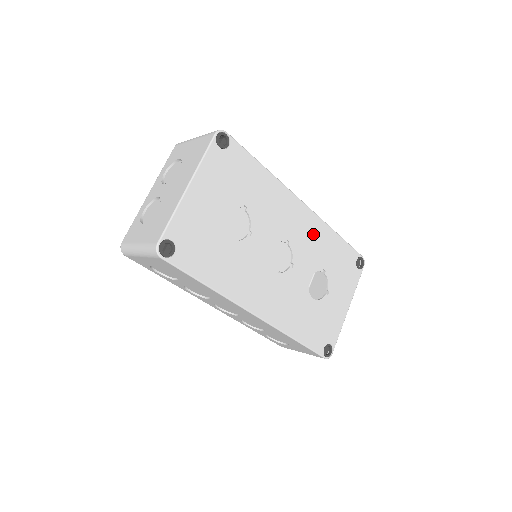
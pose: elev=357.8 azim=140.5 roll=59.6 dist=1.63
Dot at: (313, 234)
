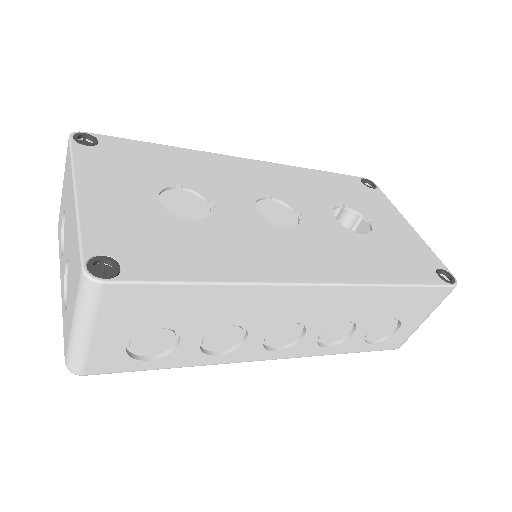
Dot at: (289, 179)
